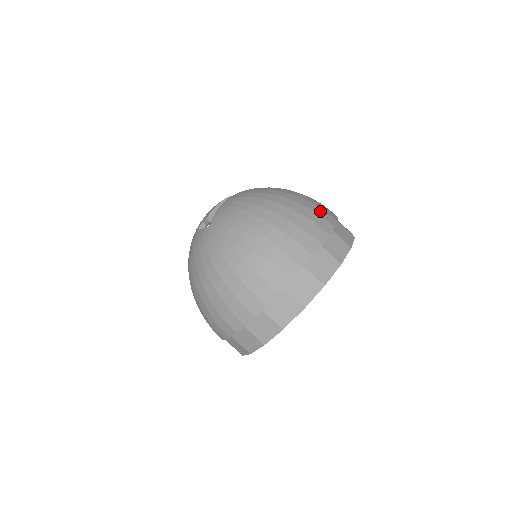
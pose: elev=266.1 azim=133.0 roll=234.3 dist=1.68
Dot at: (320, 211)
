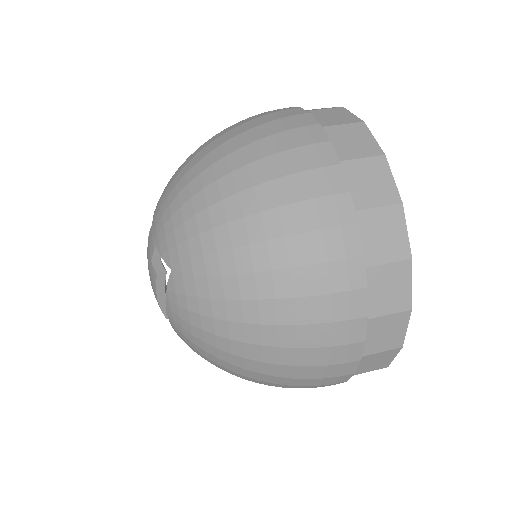
Dot at: occluded
